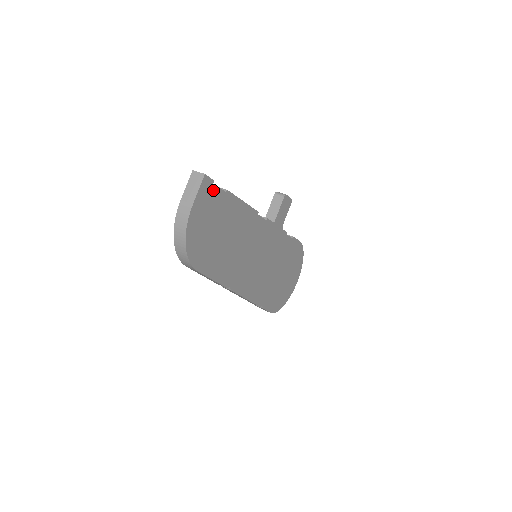
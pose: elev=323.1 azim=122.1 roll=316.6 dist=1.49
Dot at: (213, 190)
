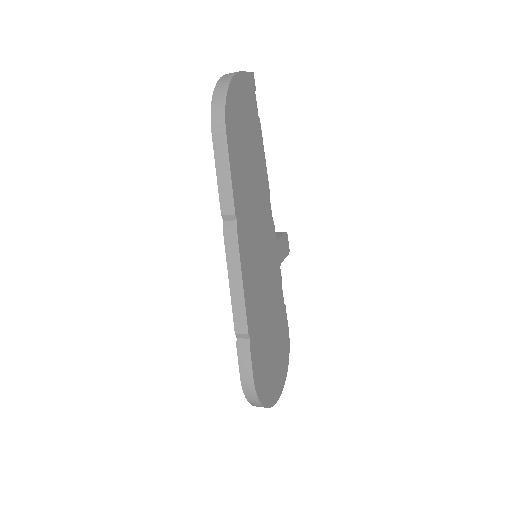
Dot at: (253, 96)
